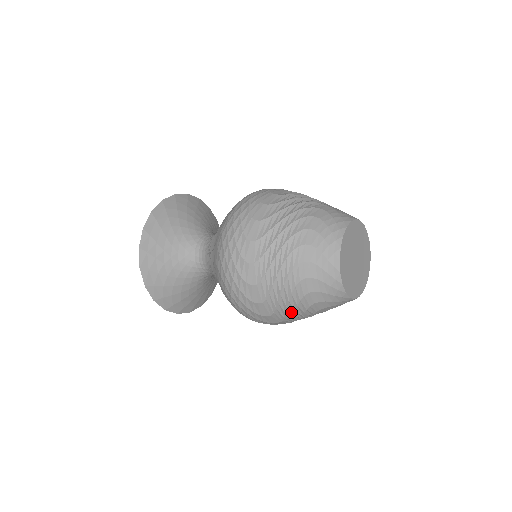
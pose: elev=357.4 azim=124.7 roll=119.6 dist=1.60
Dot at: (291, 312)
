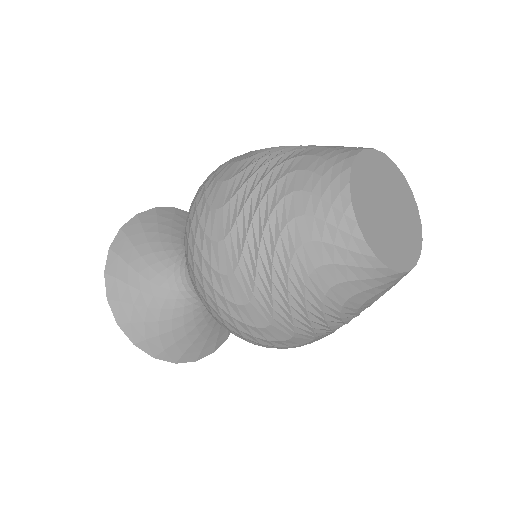
Dot at: (319, 323)
